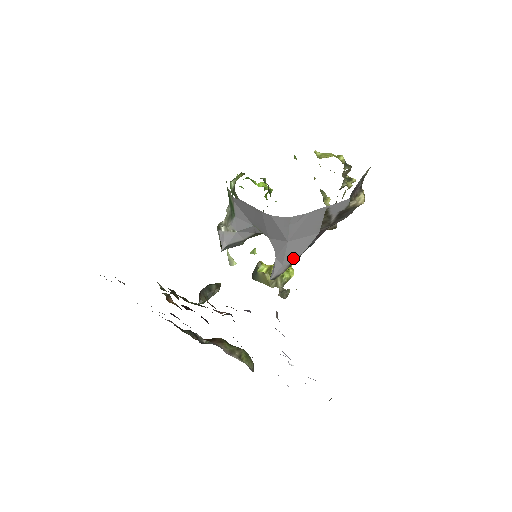
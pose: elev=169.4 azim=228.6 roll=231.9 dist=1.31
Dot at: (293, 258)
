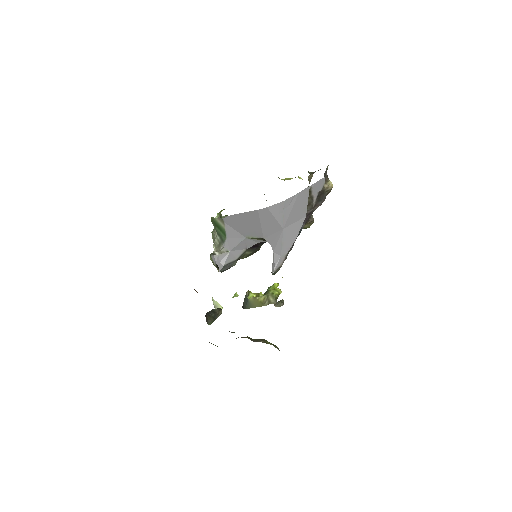
Dot at: (289, 246)
